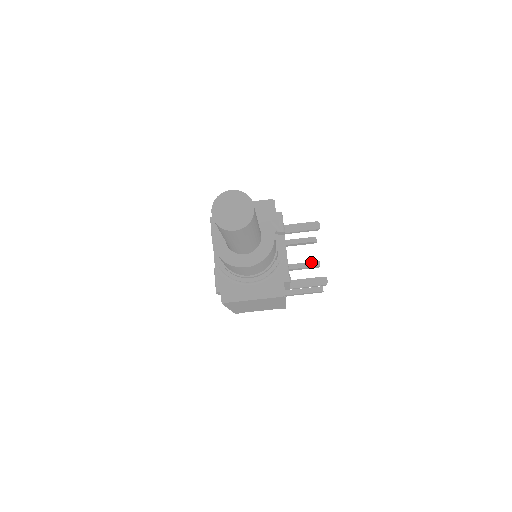
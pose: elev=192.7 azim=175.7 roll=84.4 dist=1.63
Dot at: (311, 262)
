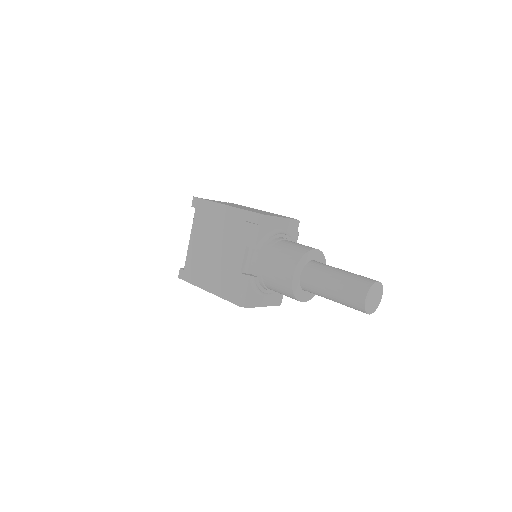
Dot at: occluded
